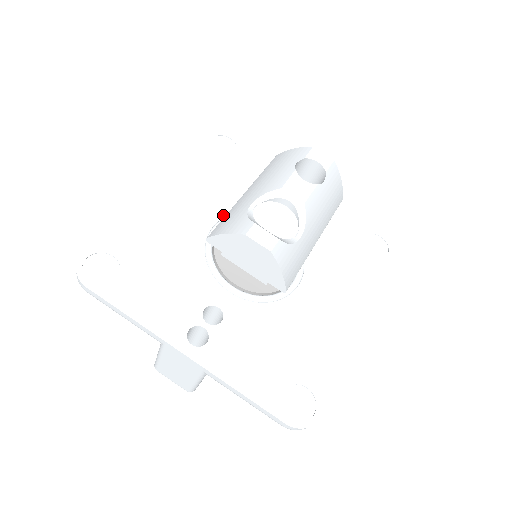
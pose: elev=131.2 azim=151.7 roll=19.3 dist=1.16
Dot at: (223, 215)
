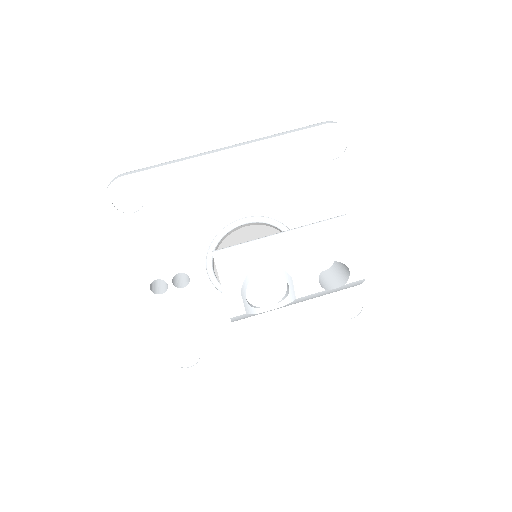
Dot at: (261, 213)
